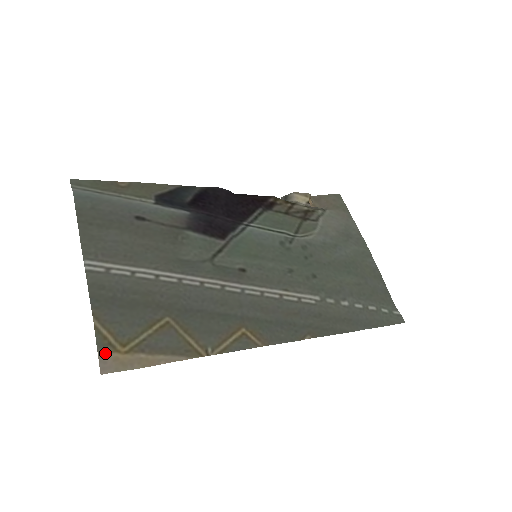
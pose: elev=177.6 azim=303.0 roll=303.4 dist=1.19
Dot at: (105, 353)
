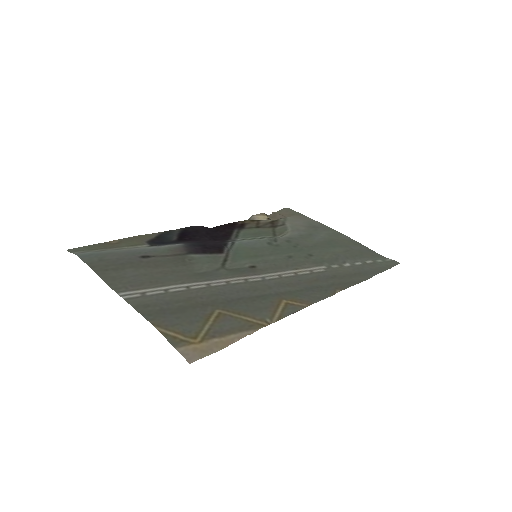
Dot at: (182, 348)
